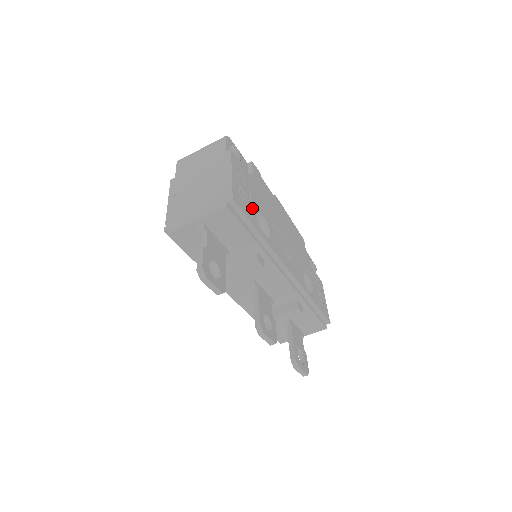
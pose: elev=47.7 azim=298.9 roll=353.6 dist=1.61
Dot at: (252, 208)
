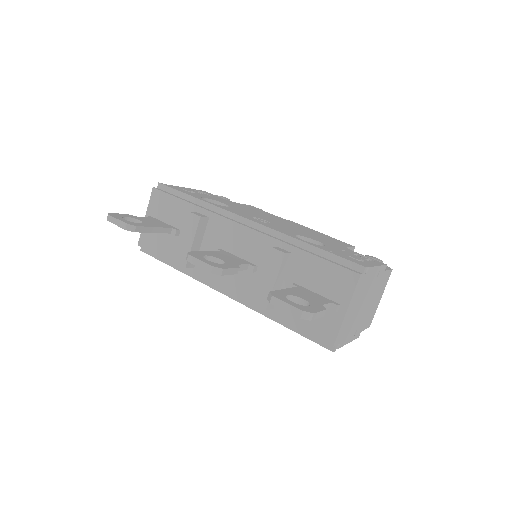
Dot at: occluded
